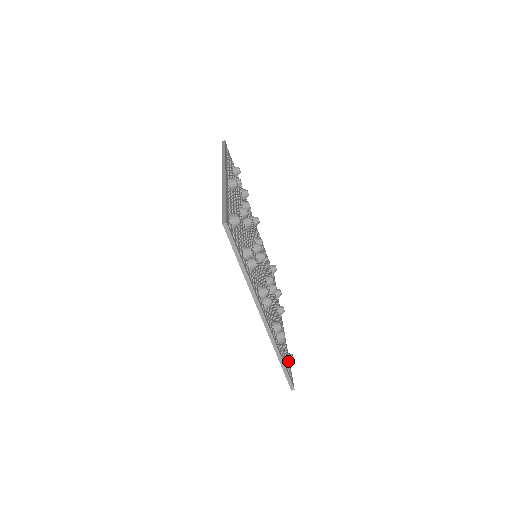
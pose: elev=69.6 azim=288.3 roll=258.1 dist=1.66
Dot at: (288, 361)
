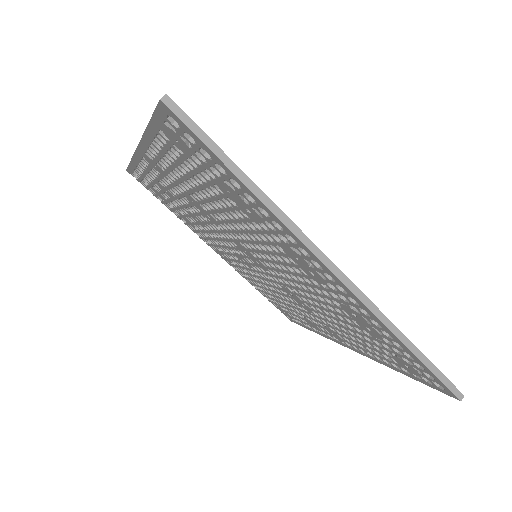
Dot at: occluded
